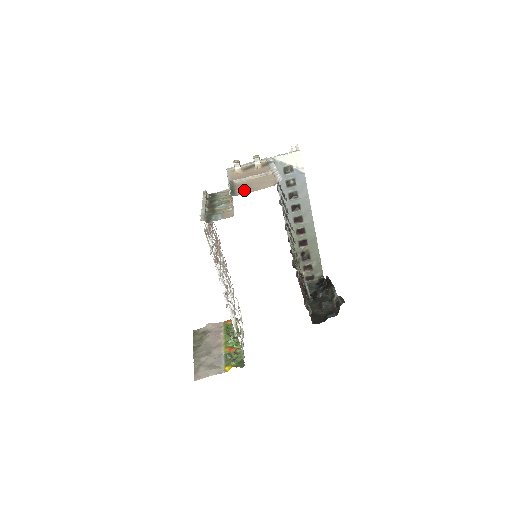
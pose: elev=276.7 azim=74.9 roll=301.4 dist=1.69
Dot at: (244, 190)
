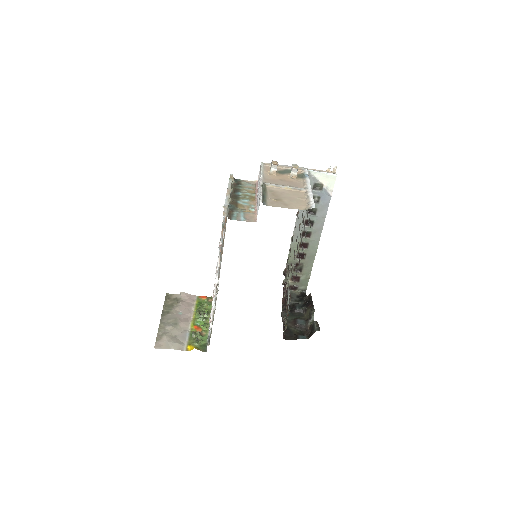
Dot at: (275, 201)
